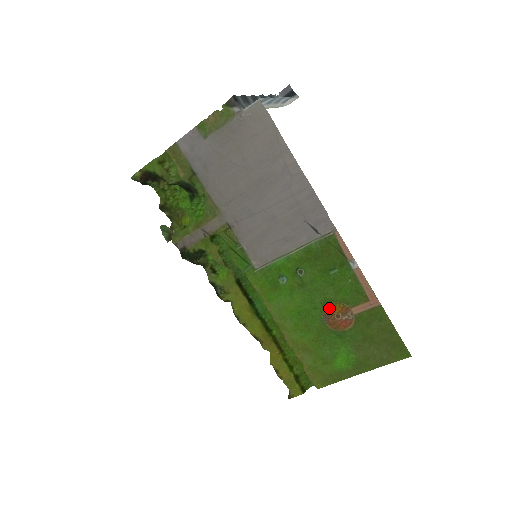
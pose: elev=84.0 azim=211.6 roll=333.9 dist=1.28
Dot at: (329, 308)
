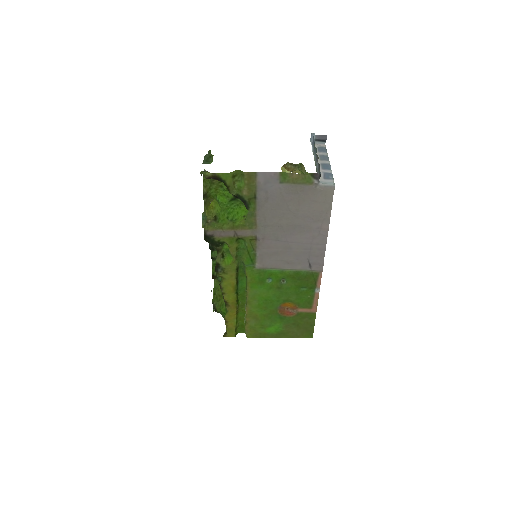
Dot at: (286, 304)
